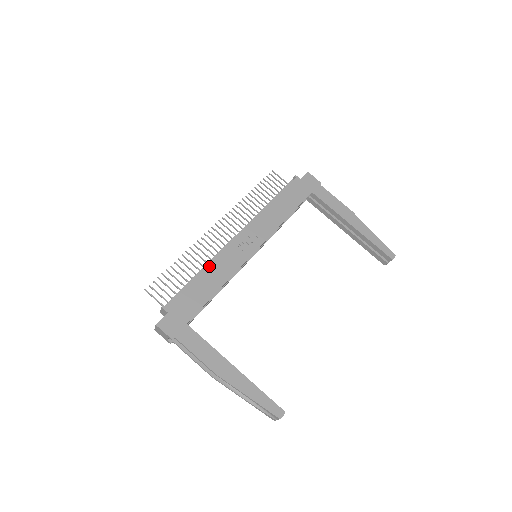
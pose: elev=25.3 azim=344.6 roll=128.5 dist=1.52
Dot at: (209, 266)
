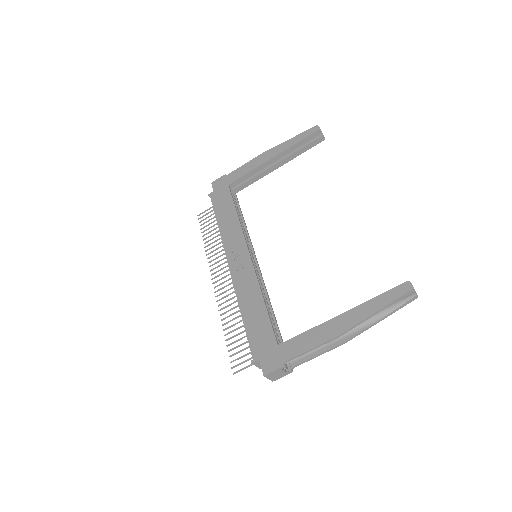
Dot at: (240, 302)
